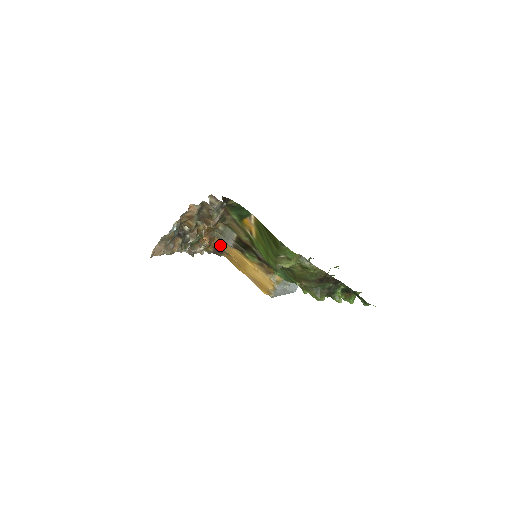
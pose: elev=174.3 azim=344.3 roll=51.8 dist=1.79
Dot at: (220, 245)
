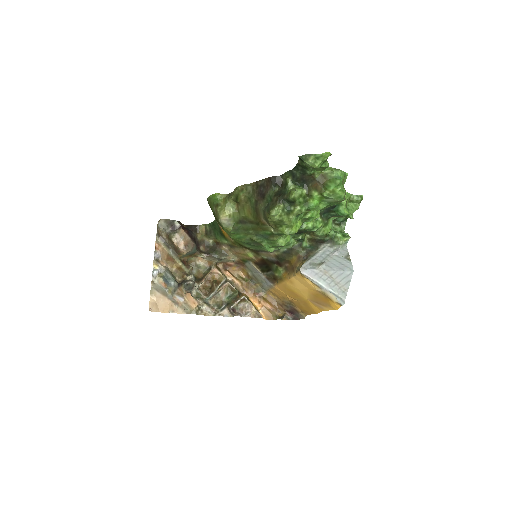
Dot at: (281, 300)
